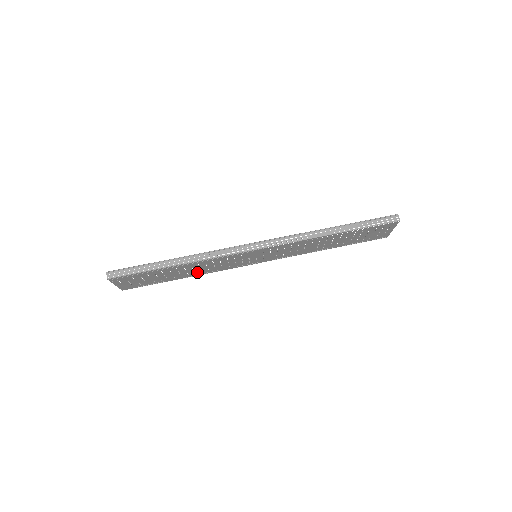
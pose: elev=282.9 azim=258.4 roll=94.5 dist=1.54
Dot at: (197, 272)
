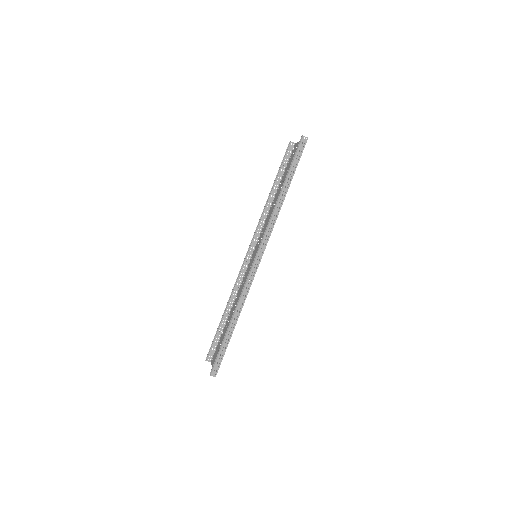
Dot at: (235, 303)
